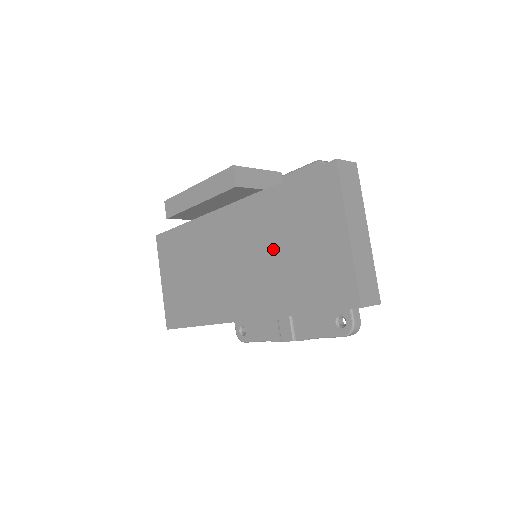
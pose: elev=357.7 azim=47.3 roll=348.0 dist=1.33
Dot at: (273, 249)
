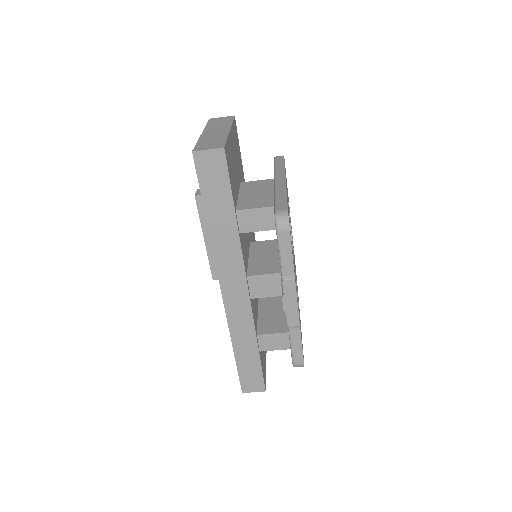
Dot at: occluded
